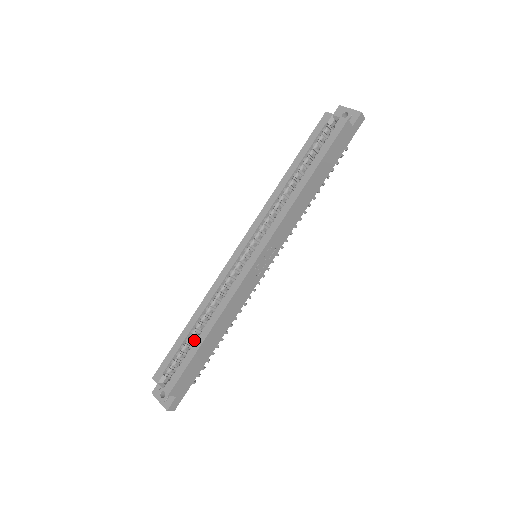
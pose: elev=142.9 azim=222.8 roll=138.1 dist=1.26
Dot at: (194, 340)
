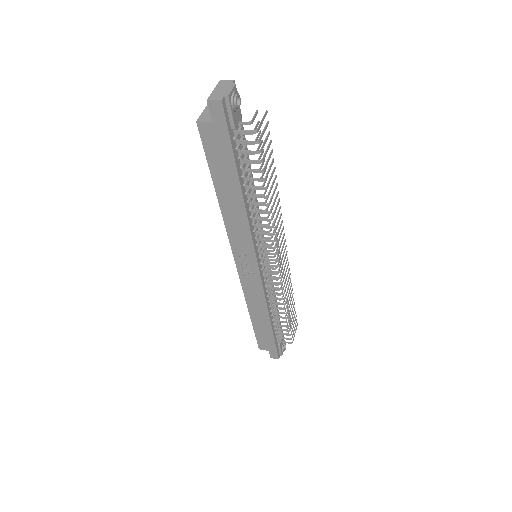
Dot at: occluded
